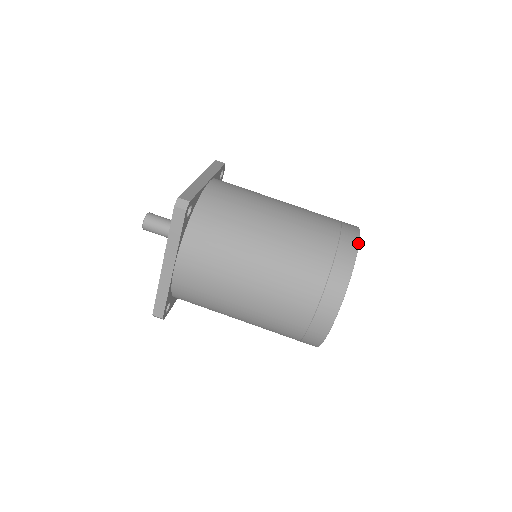
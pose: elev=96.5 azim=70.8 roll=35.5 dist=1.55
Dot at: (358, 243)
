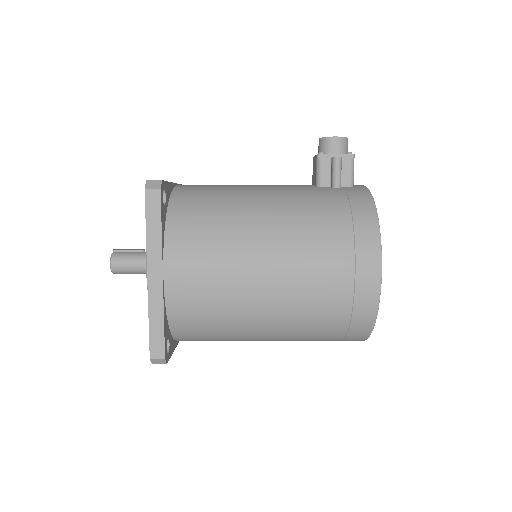
Dot at: (378, 301)
